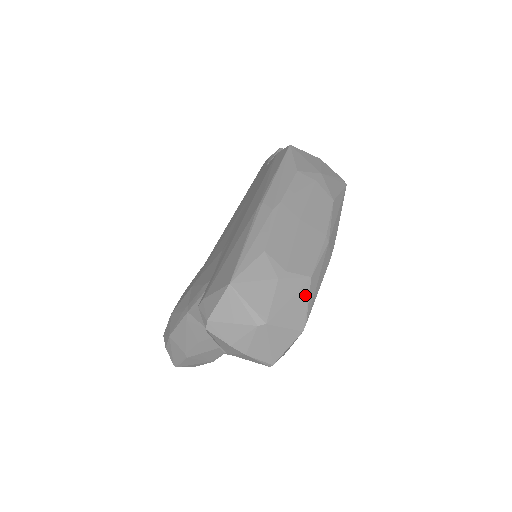
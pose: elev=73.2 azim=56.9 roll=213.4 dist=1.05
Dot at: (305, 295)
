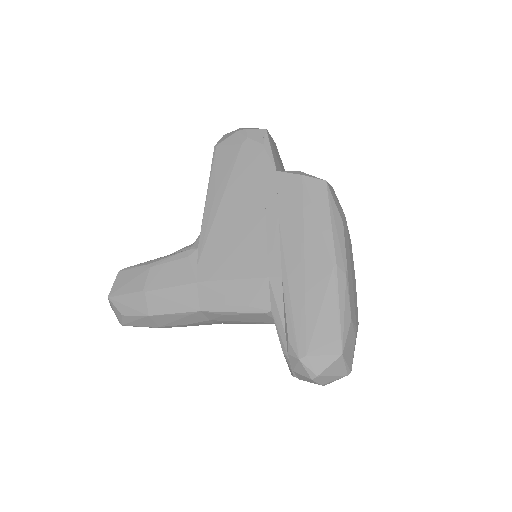
Dot at: occluded
